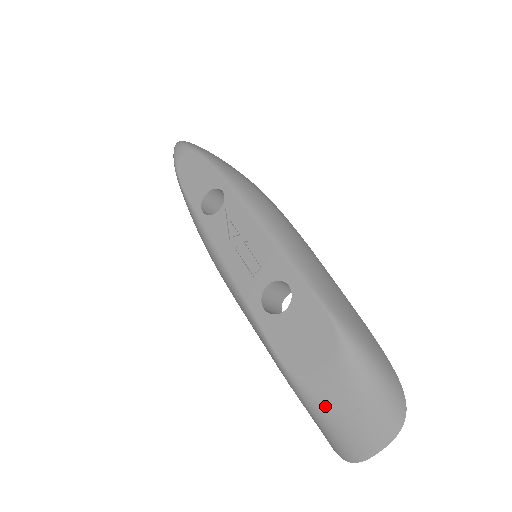
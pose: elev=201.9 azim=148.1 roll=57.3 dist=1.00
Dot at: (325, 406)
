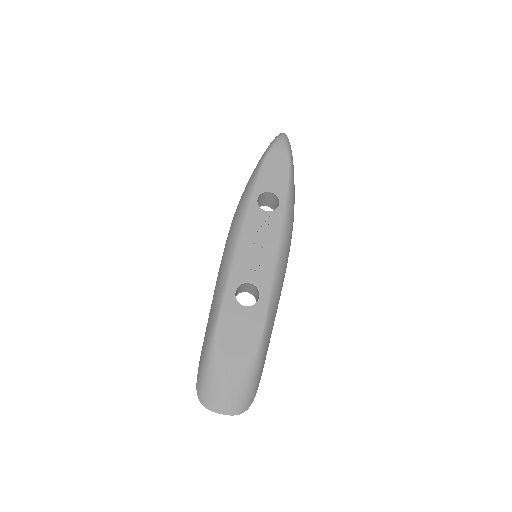
Dot at: (217, 370)
